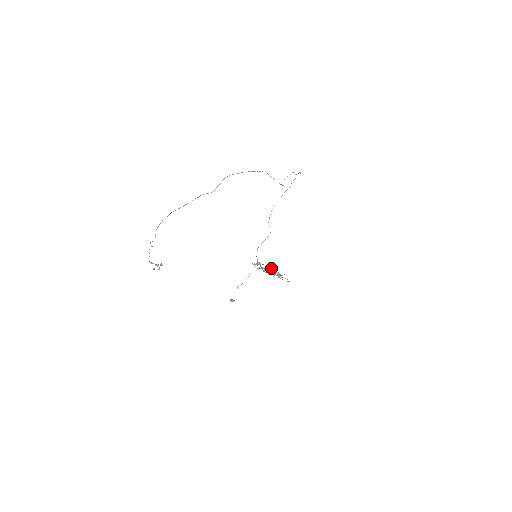
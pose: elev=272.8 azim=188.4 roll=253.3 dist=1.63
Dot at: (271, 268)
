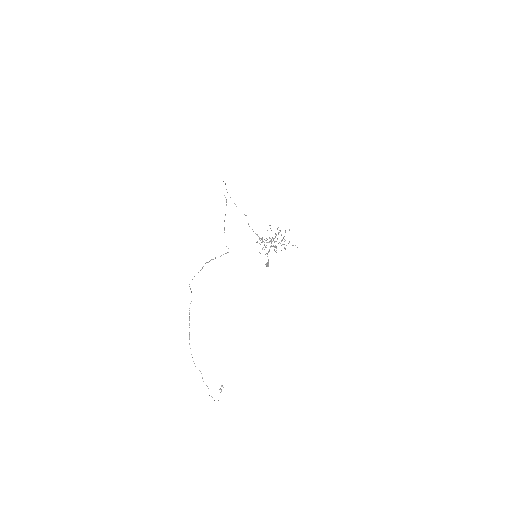
Dot at: (272, 238)
